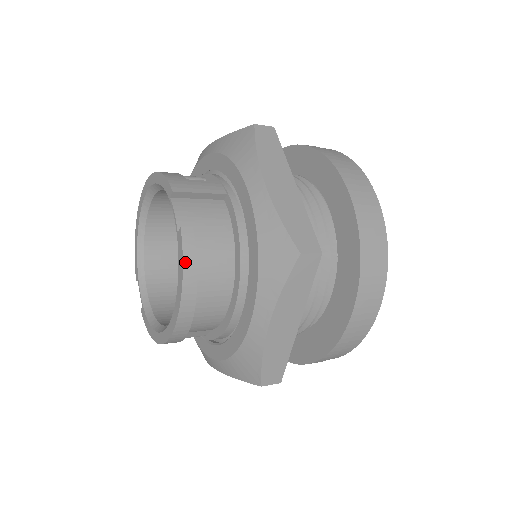
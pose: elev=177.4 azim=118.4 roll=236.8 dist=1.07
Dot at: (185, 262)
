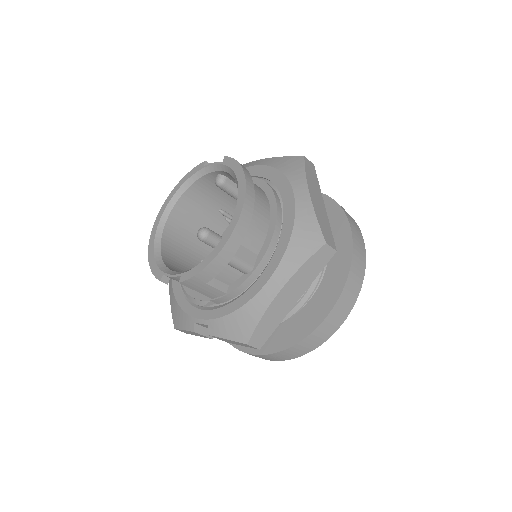
Dot at: (238, 162)
